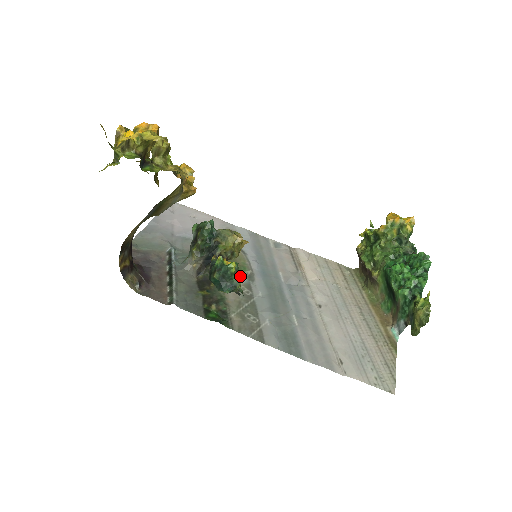
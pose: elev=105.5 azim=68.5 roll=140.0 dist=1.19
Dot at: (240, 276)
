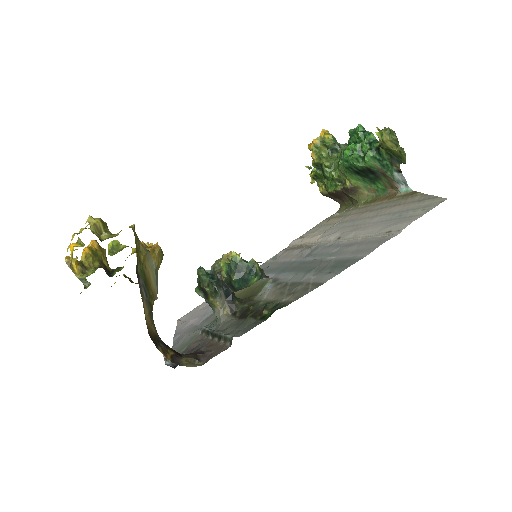
Dot at: (266, 288)
